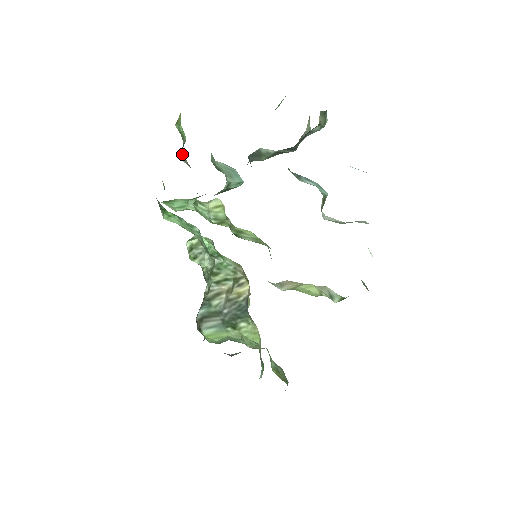
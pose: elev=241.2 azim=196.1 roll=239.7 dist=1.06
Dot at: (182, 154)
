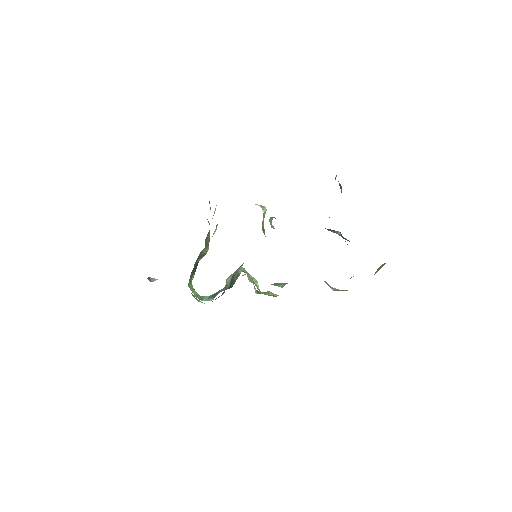
Dot at: occluded
